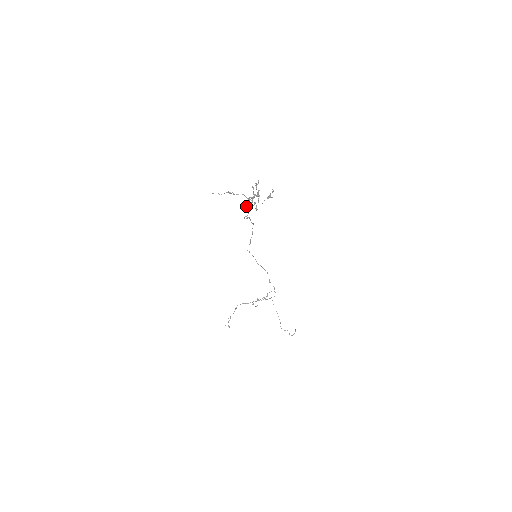
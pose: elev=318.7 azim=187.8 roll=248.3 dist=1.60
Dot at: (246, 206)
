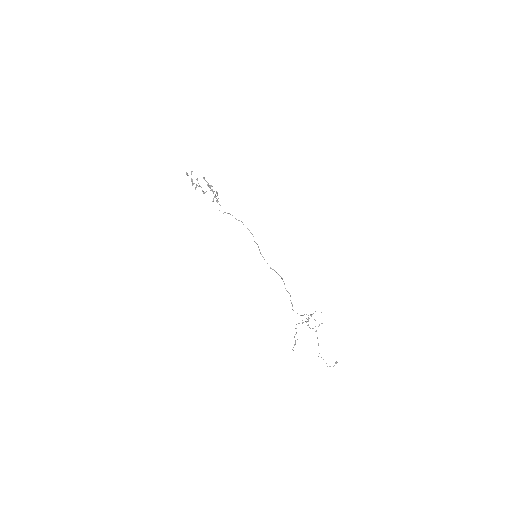
Dot at: (217, 201)
